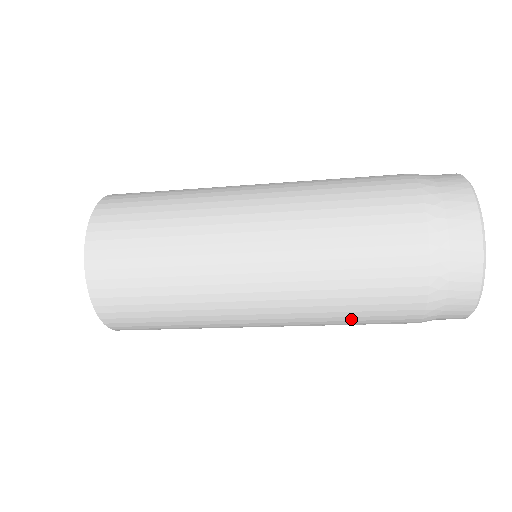
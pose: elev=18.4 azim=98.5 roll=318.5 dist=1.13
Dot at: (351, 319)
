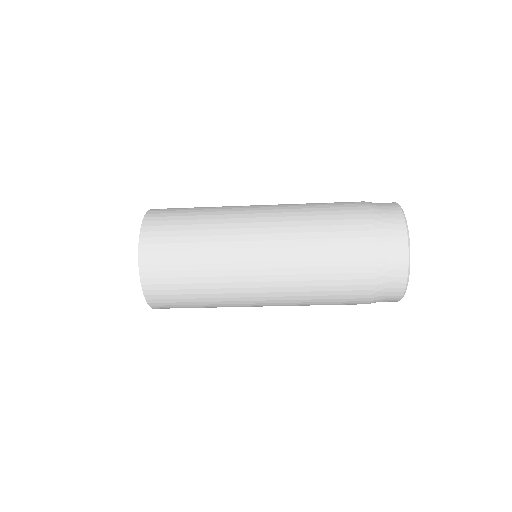
Dot at: (324, 278)
